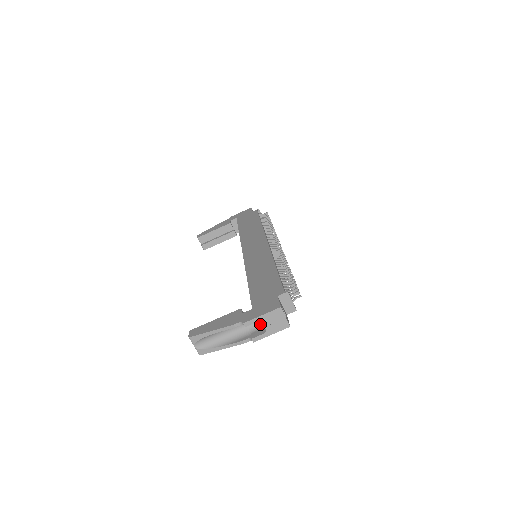
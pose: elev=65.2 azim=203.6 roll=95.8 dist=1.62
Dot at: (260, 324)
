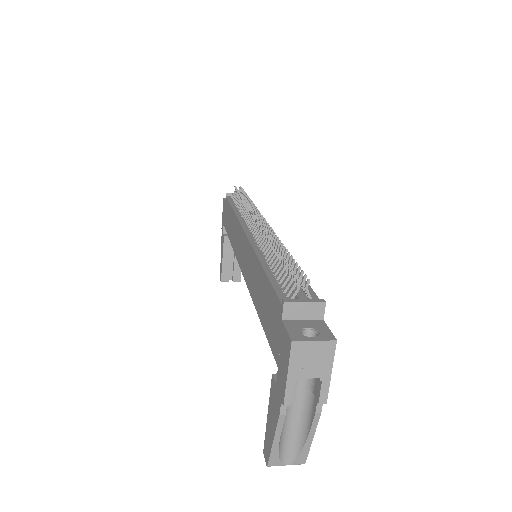
Dot at: occluded
